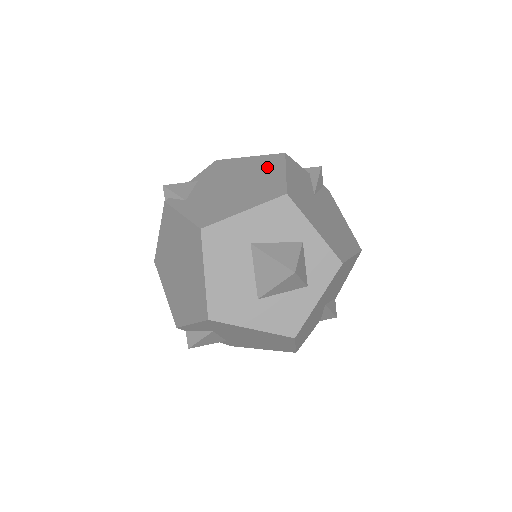
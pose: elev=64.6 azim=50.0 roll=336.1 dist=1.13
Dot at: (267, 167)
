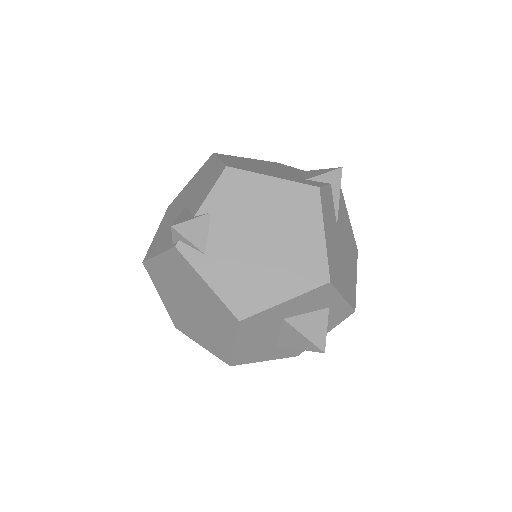
Dot at: (300, 214)
